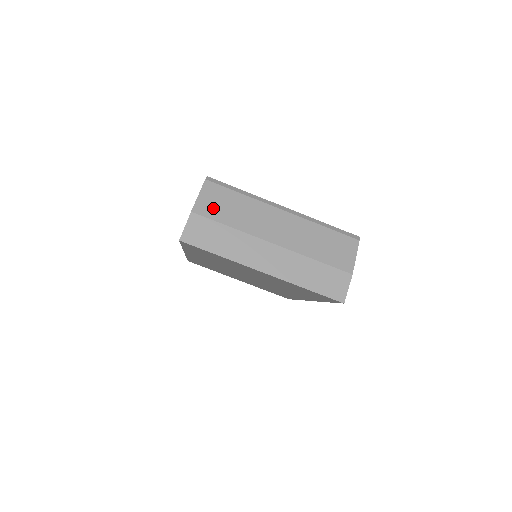
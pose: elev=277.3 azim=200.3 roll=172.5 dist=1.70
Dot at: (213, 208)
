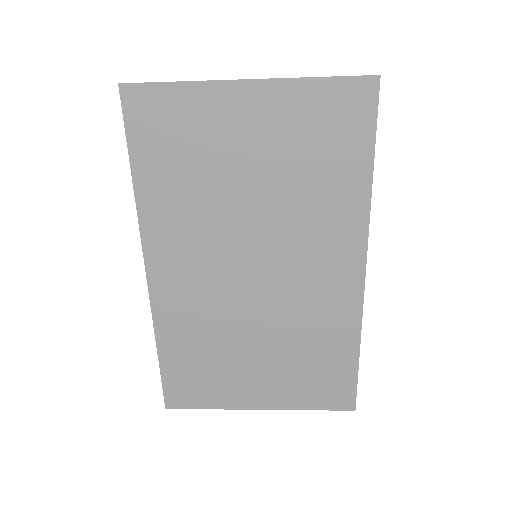
Dot at: occluded
